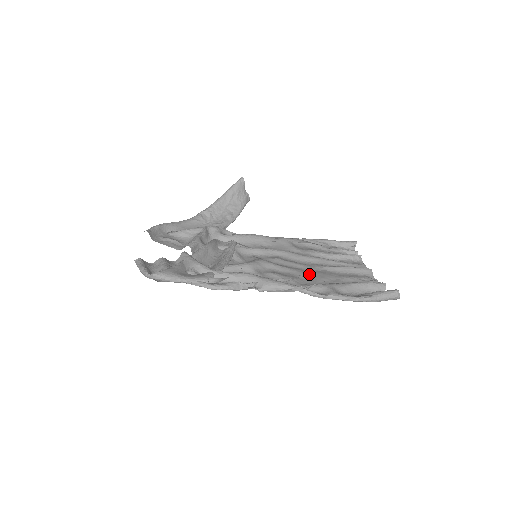
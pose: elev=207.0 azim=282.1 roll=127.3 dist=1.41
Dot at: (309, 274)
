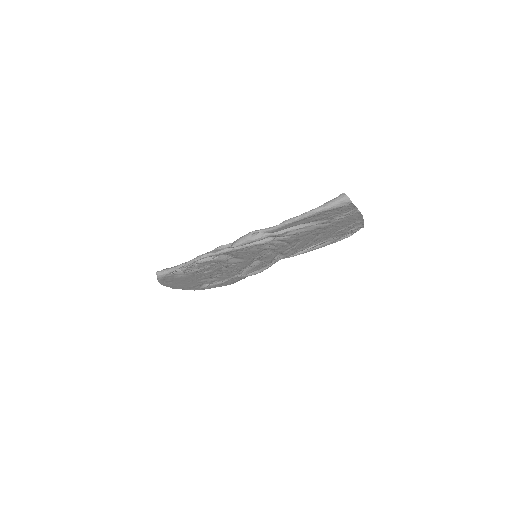
Dot at: (289, 238)
